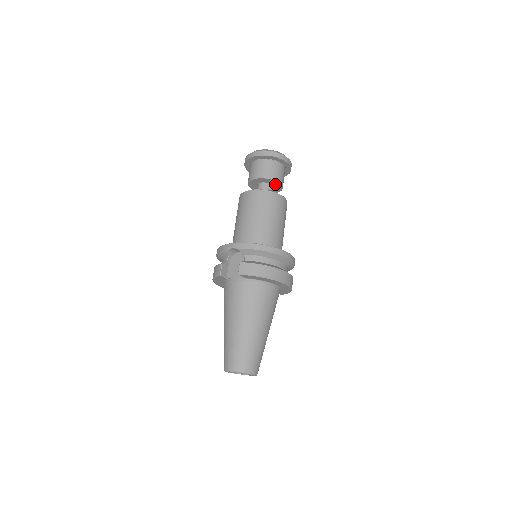
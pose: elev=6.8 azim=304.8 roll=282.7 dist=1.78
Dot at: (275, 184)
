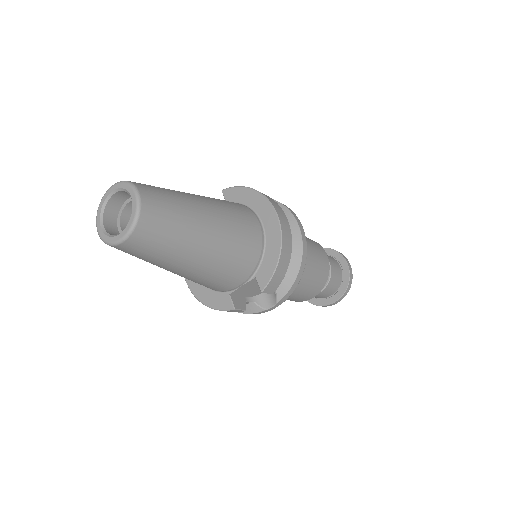
Dot at: occluded
